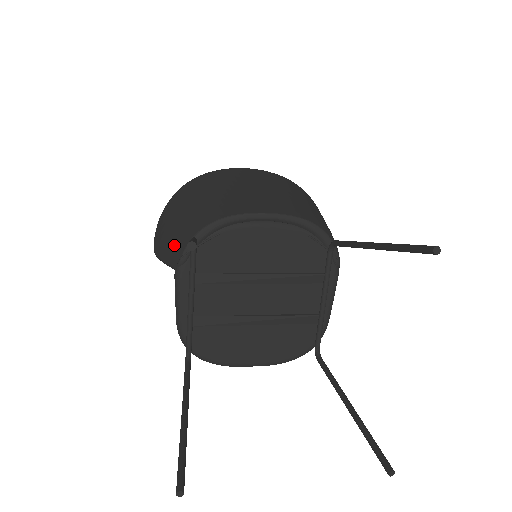
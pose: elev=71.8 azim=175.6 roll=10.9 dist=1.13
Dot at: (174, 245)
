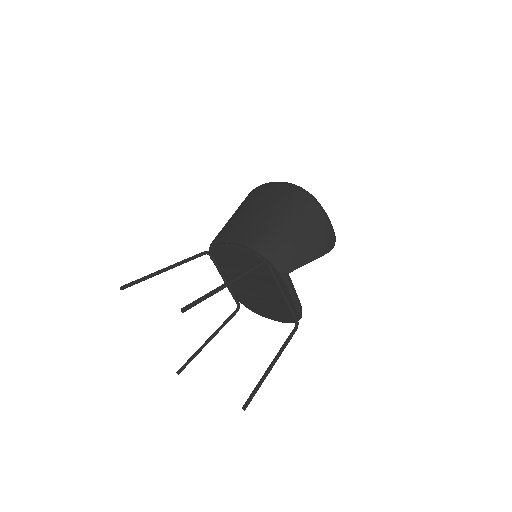
Dot at: occluded
